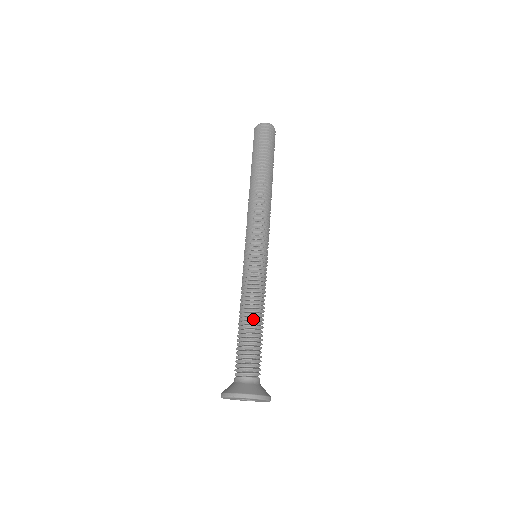
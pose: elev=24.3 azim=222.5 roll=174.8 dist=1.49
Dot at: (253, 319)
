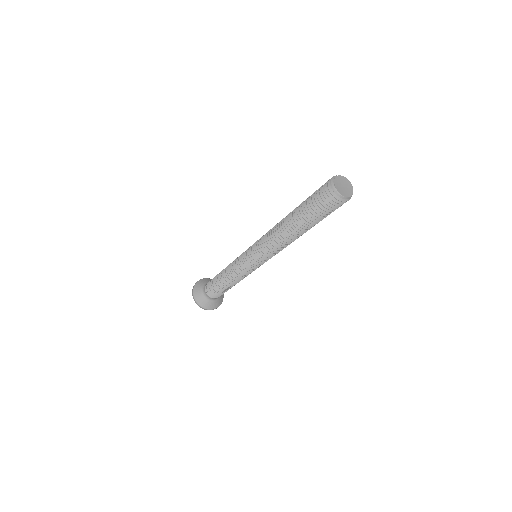
Dot at: (230, 284)
